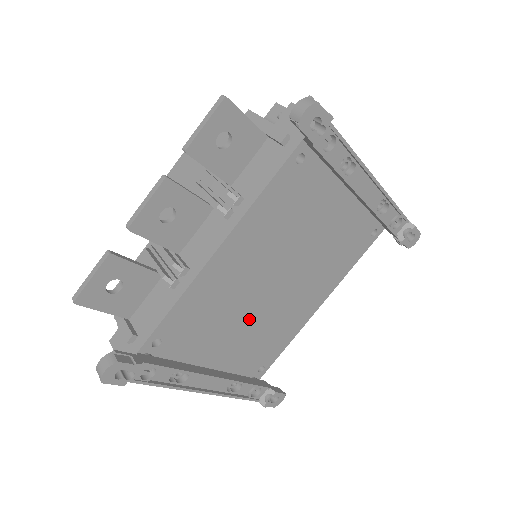
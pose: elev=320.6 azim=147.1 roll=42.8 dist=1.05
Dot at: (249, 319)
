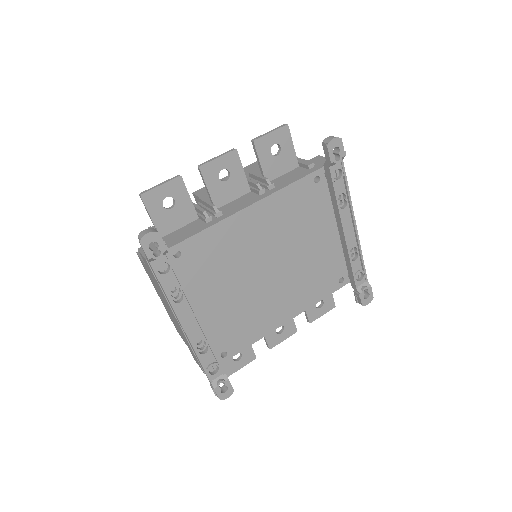
Dot at: (239, 289)
